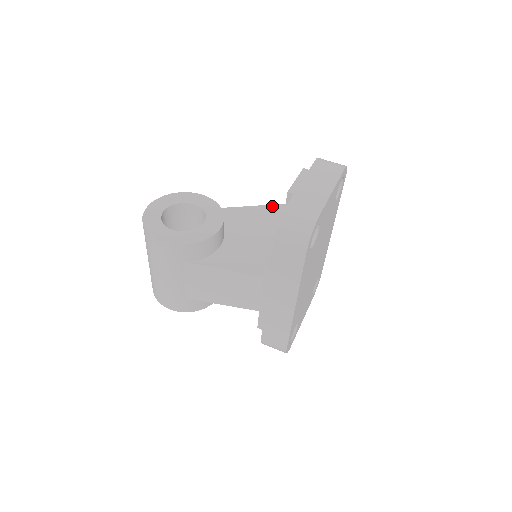
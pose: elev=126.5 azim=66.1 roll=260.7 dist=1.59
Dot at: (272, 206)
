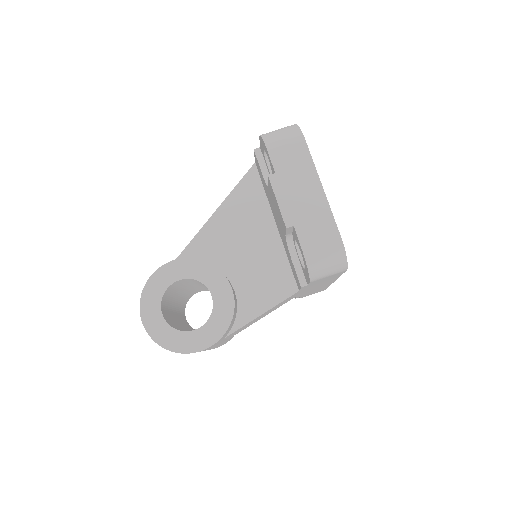
Dot at: (230, 197)
